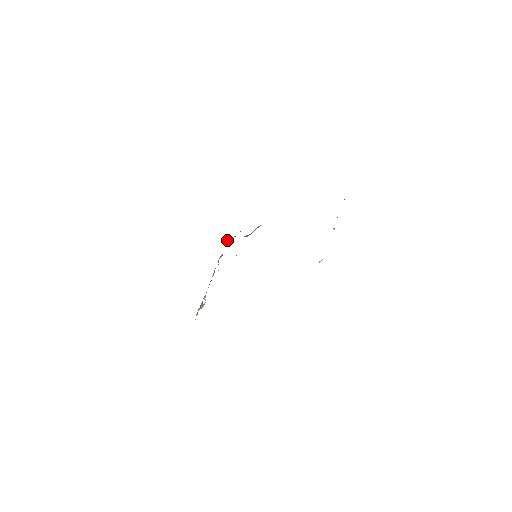
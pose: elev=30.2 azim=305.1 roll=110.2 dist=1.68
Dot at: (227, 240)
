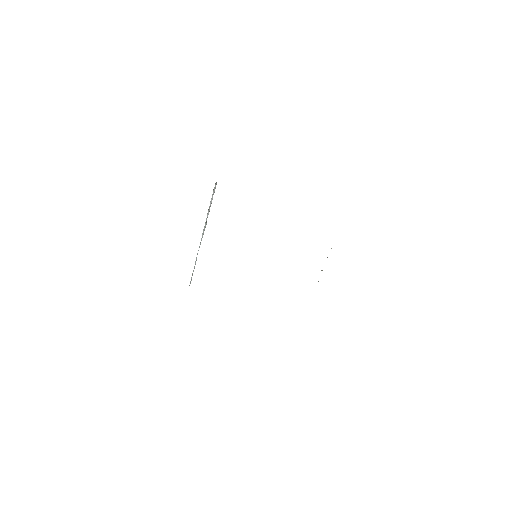
Dot at: occluded
